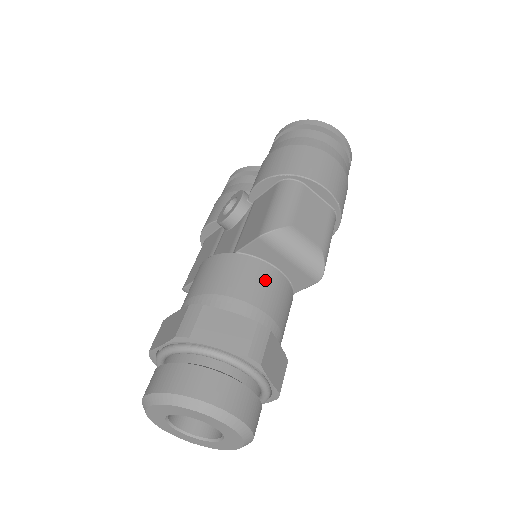
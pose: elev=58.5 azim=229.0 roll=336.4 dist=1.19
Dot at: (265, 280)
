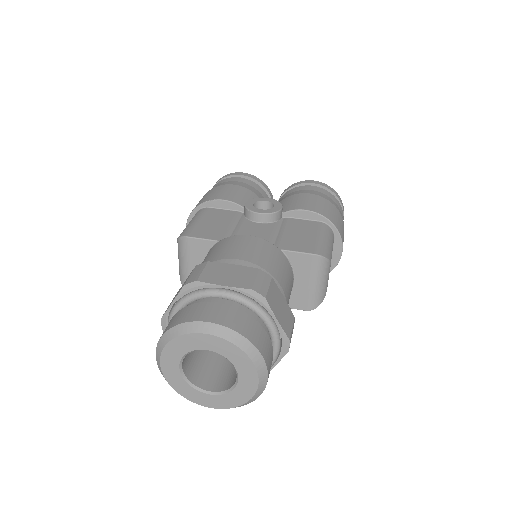
Dot at: (291, 286)
